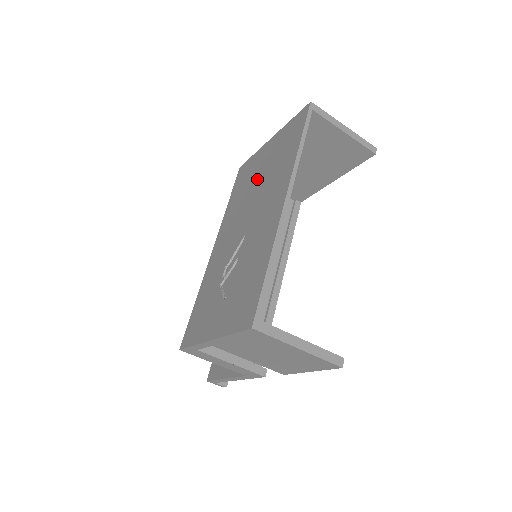
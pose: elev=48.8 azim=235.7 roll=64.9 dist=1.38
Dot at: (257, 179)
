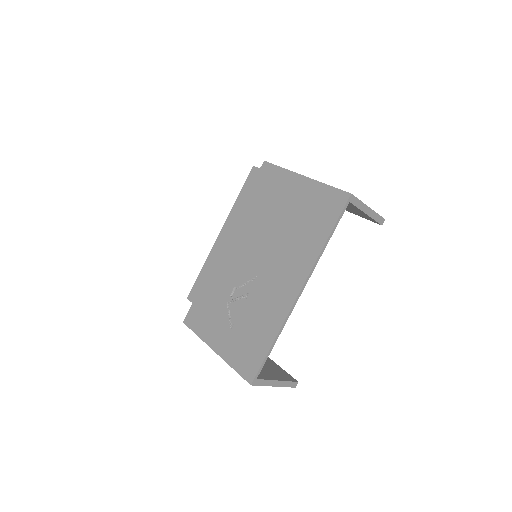
Dot at: (279, 217)
